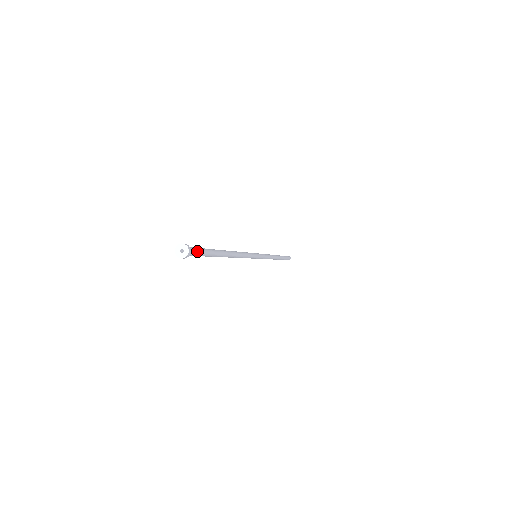
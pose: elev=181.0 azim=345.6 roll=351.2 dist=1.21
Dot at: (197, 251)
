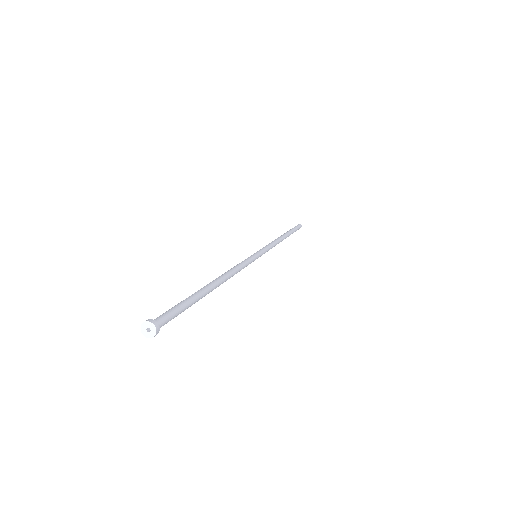
Dot at: (169, 315)
